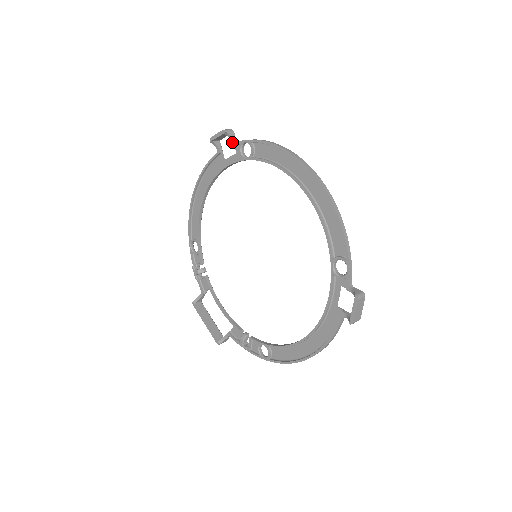
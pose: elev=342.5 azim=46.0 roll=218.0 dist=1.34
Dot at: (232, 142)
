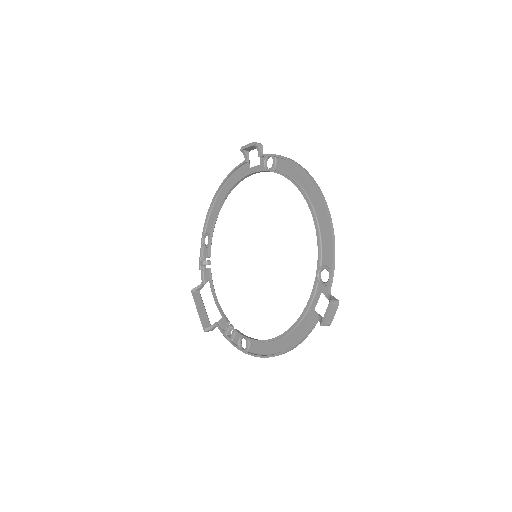
Dot at: (259, 154)
